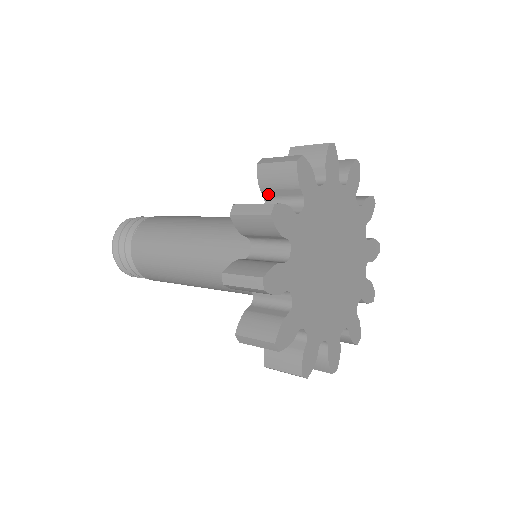
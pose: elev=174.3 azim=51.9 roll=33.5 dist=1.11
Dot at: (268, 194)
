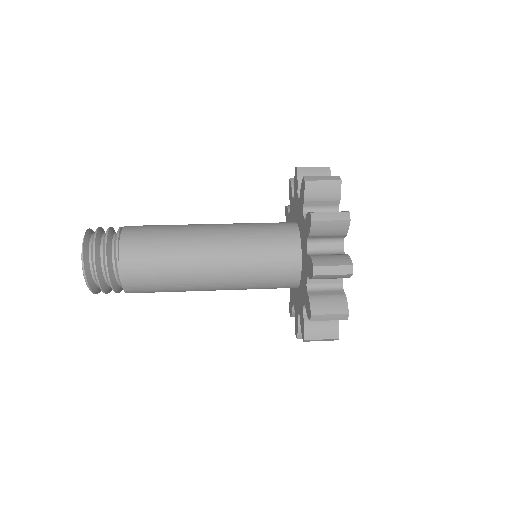
Dot at: (309, 204)
